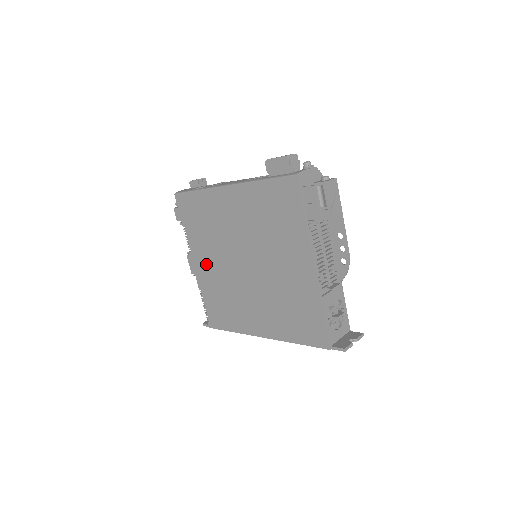
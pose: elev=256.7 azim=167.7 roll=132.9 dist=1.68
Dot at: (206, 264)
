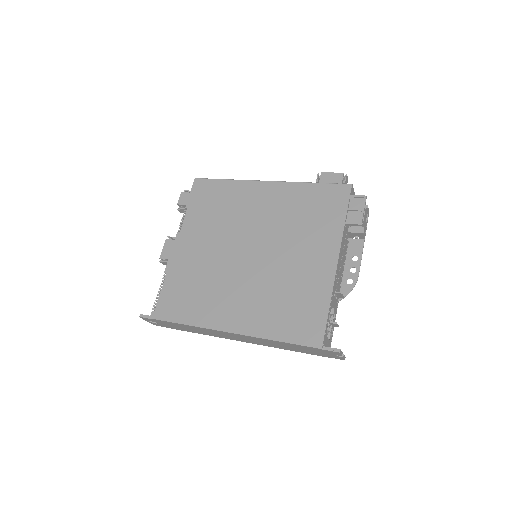
Dot at: (194, 246)
